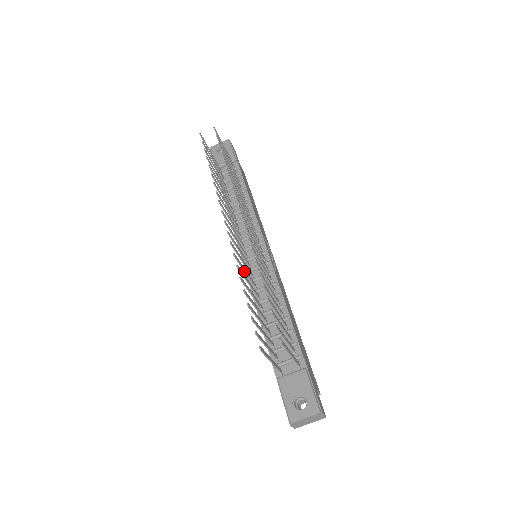
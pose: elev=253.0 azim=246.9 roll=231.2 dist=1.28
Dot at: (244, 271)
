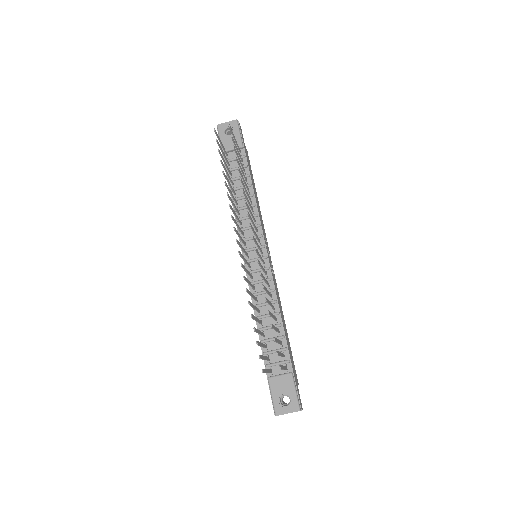
Dot at: (249, 284)
